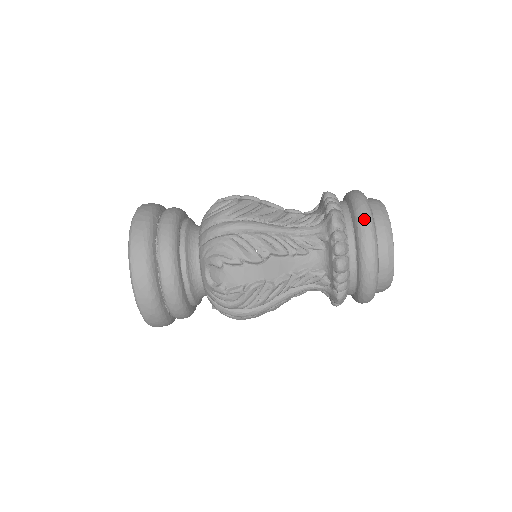
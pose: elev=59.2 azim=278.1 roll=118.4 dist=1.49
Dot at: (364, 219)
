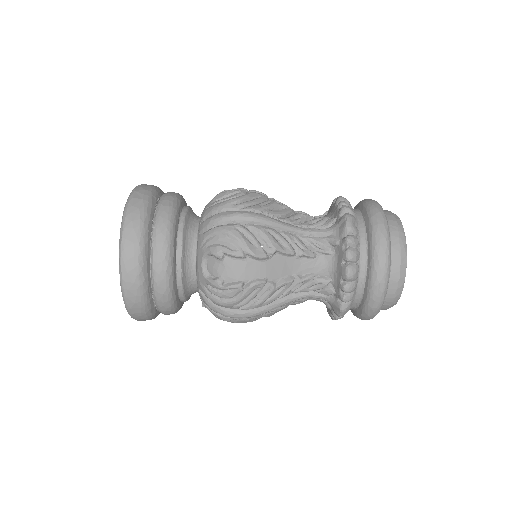
Dot at: (380, 227)
